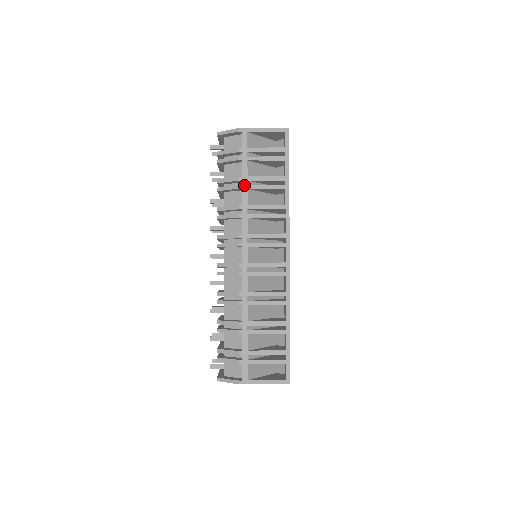
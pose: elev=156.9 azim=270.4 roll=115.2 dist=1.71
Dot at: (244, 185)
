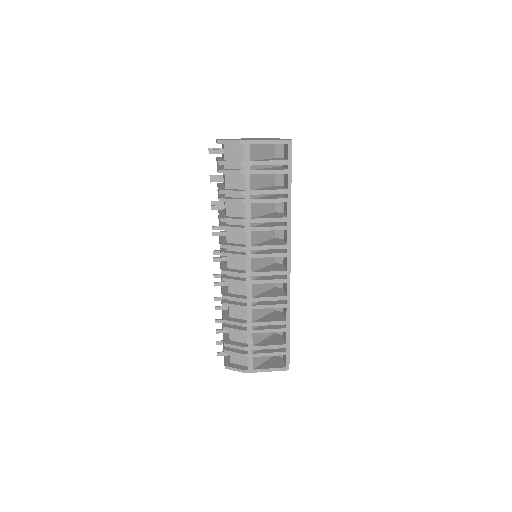
Dot at: (247, 199)
